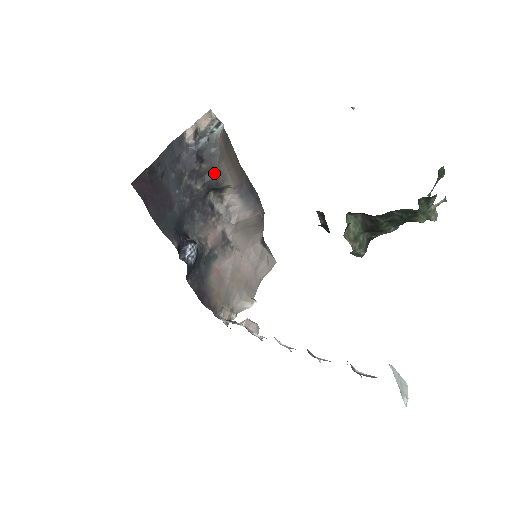
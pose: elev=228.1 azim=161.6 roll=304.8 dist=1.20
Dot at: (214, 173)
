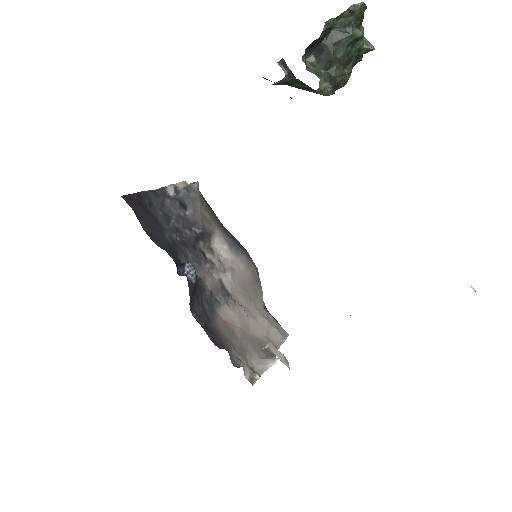
Dot at: (198, 219)
